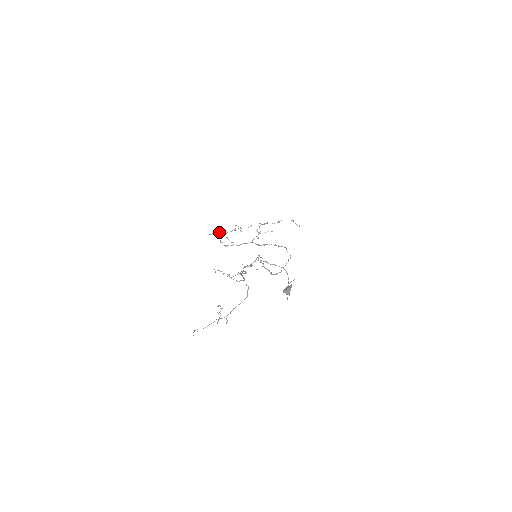
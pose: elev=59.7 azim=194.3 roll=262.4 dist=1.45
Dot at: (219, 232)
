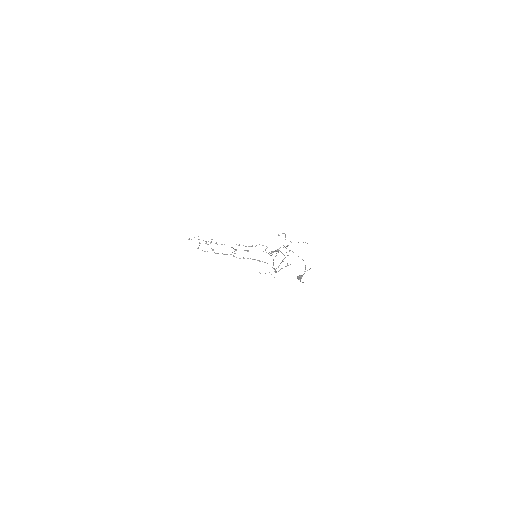
Dot at: occluded
